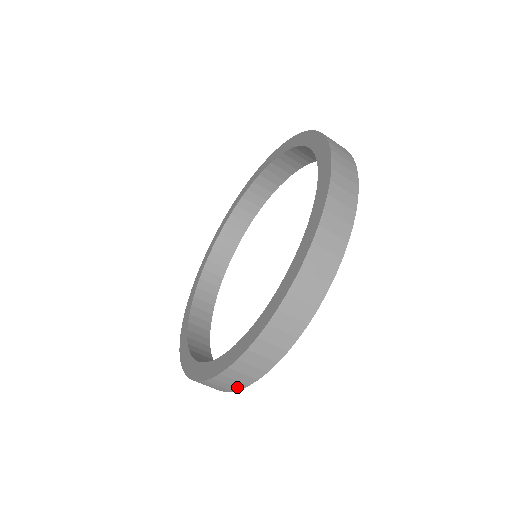
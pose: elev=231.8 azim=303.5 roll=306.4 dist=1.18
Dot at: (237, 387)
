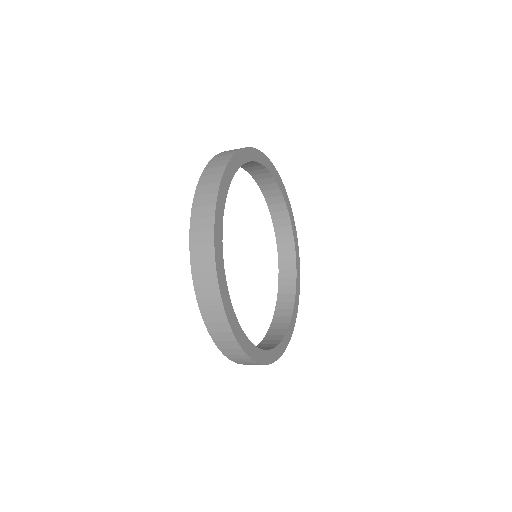
Dot at: occluded
